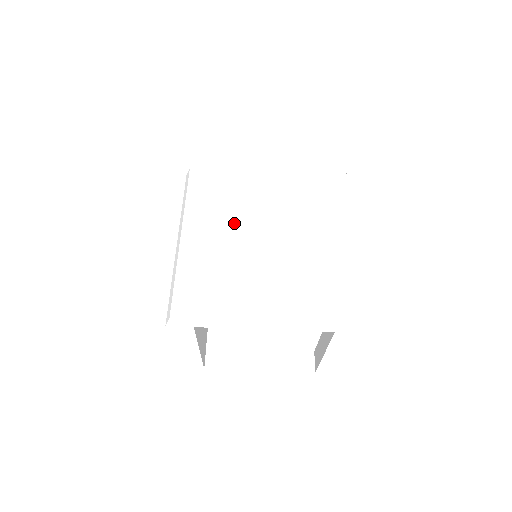
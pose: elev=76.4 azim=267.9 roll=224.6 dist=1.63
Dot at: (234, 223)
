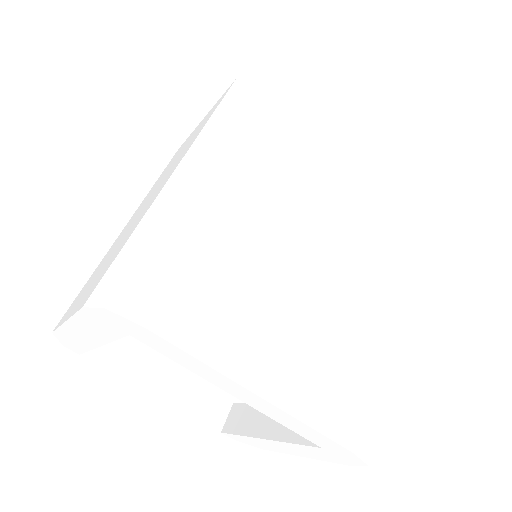
Dot at: (281, 206)
